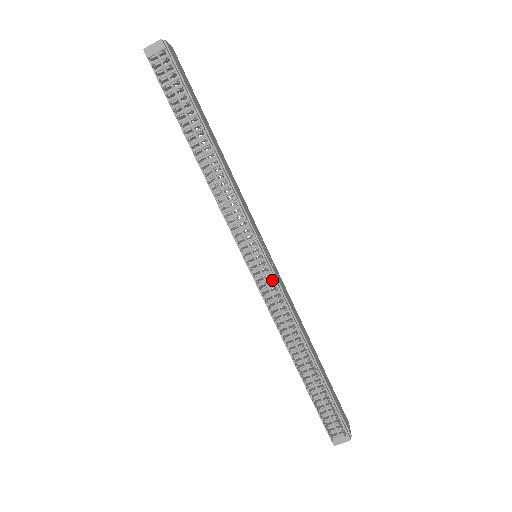
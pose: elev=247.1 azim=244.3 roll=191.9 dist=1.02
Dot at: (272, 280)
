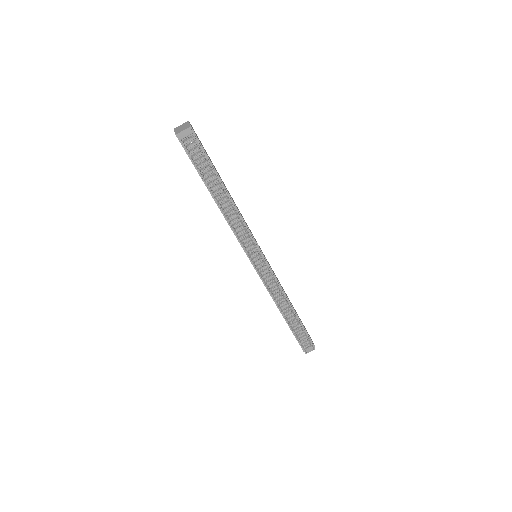
Dot at: occluded
